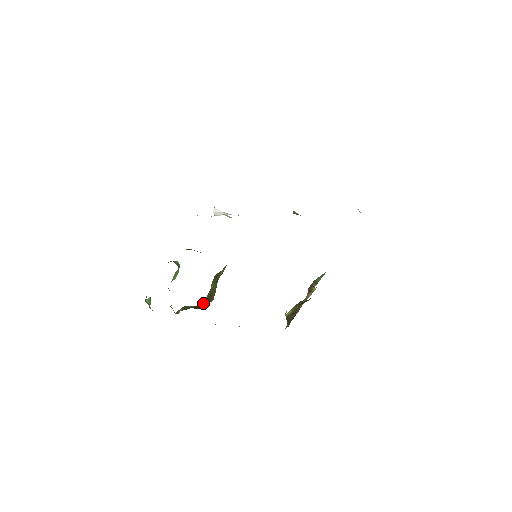
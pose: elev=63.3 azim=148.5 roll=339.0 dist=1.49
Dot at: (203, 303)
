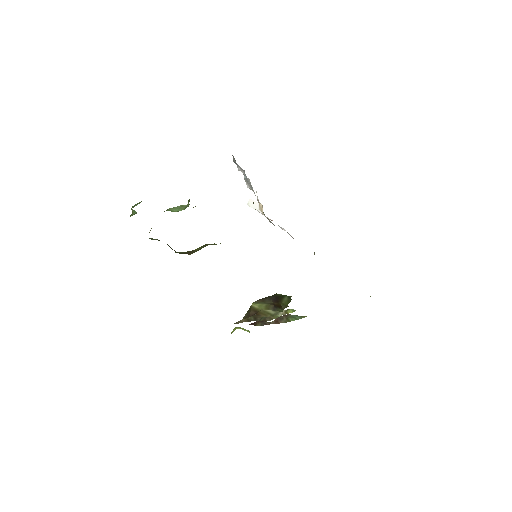
Dot at: (178, 252)
